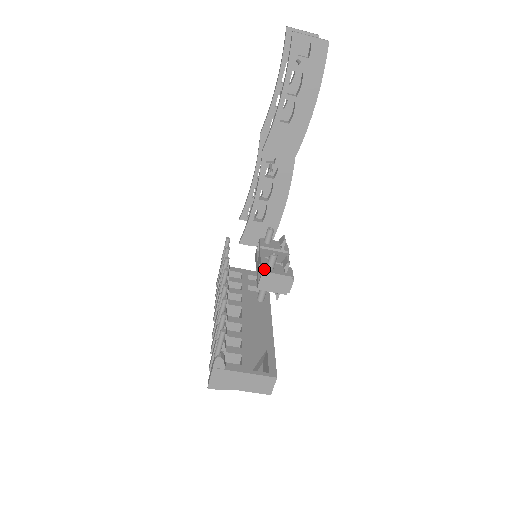
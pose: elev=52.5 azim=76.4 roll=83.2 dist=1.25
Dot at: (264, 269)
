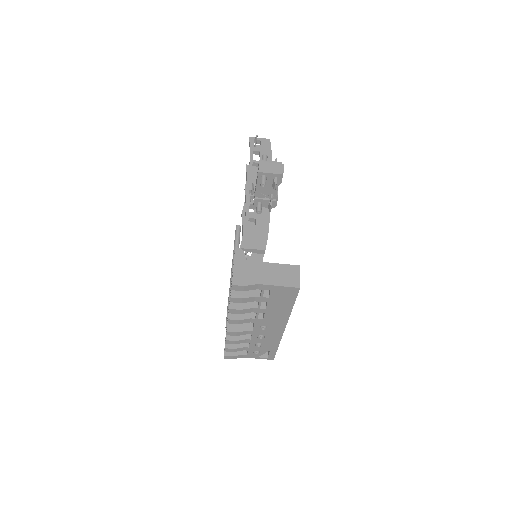
Dot at: (260, 162)
